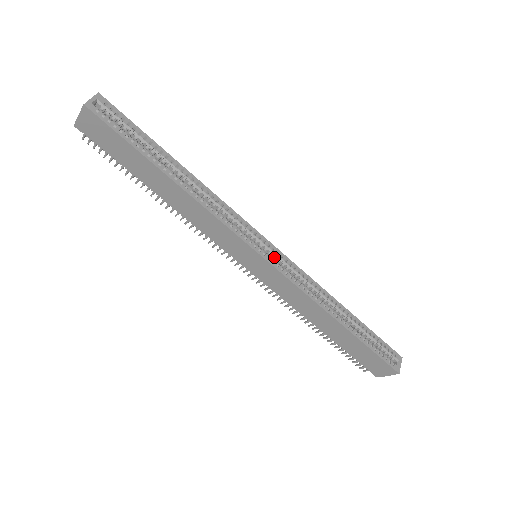
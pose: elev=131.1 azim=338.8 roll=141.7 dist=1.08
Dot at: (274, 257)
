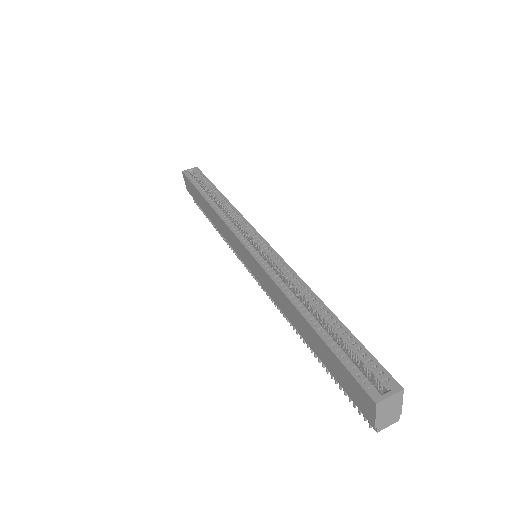
Dot at: (261, 249)
